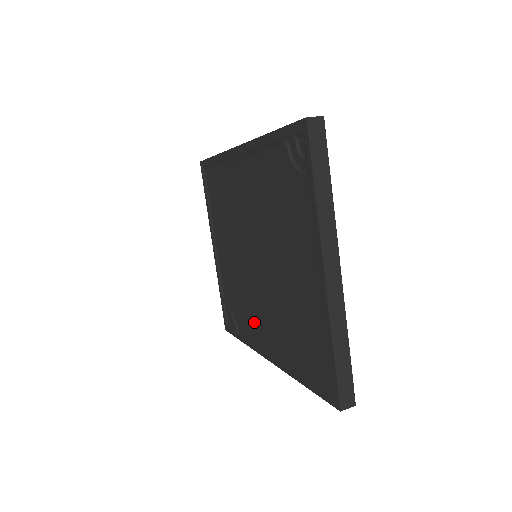
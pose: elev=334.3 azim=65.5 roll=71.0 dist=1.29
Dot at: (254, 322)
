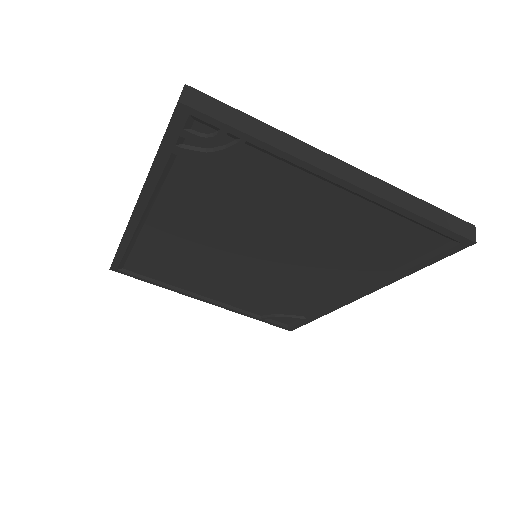
Dot at: (312, 295)
